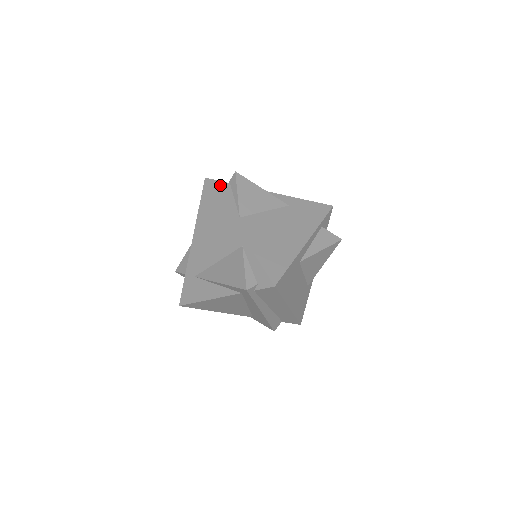
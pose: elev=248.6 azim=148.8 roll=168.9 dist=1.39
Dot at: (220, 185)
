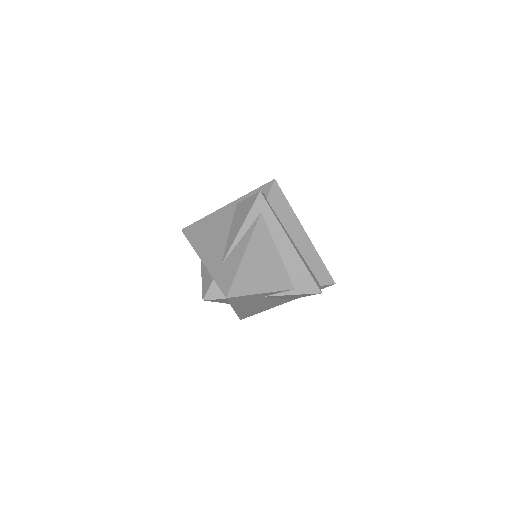
Dot at: occluded
